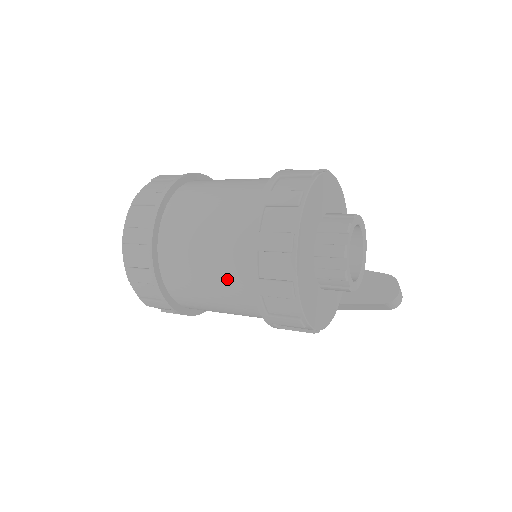
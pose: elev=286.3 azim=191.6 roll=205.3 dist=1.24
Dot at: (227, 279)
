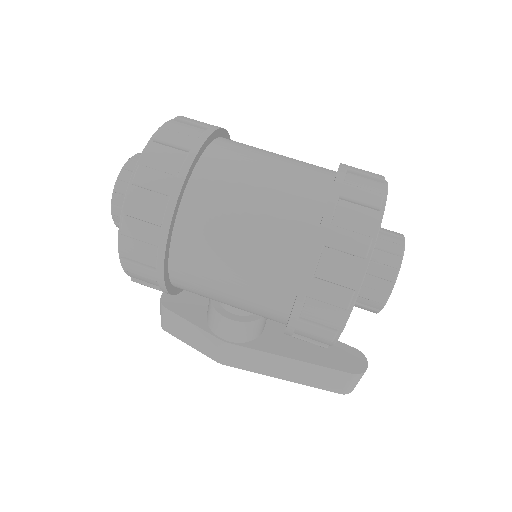
Dot at: (280, 220)
